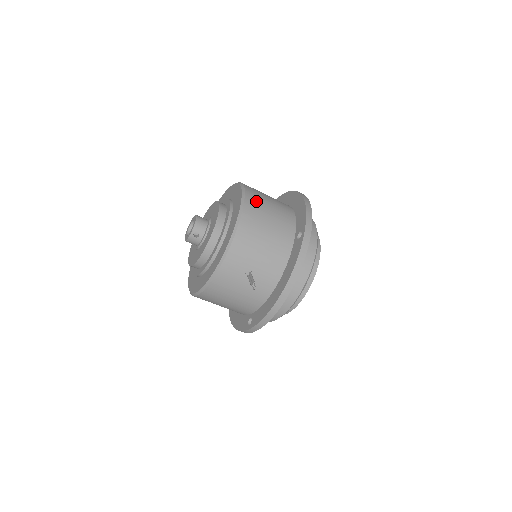
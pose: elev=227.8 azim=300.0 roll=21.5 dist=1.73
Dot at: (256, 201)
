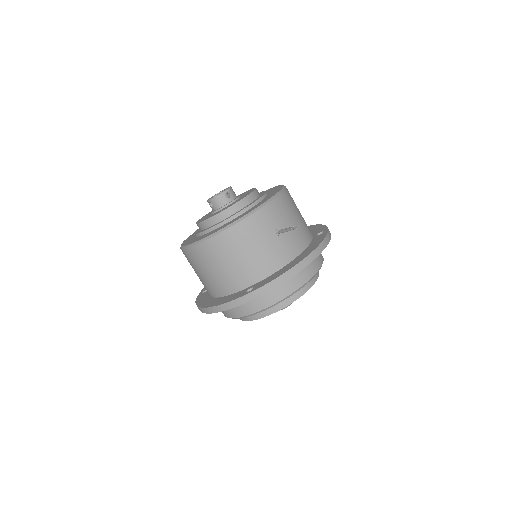
Dot at: occluded
